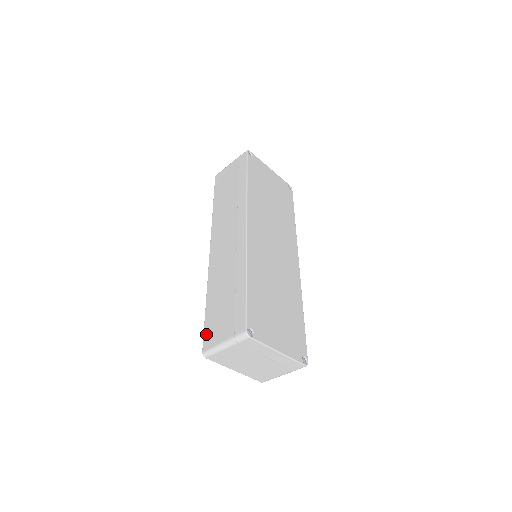
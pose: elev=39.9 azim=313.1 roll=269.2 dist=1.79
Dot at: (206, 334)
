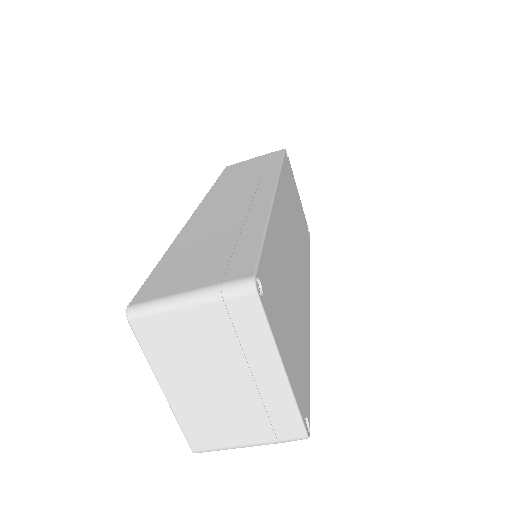
Dot at: (149, 283)
